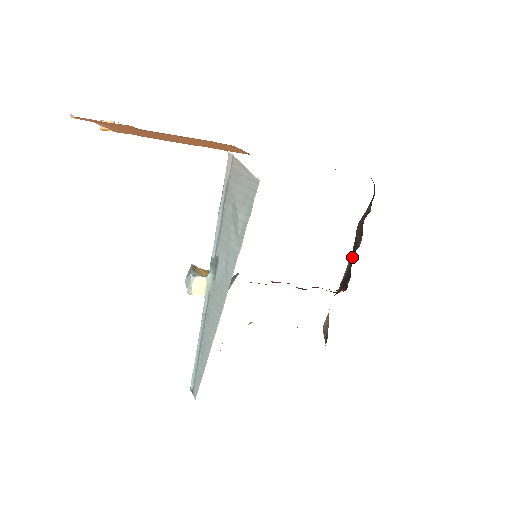
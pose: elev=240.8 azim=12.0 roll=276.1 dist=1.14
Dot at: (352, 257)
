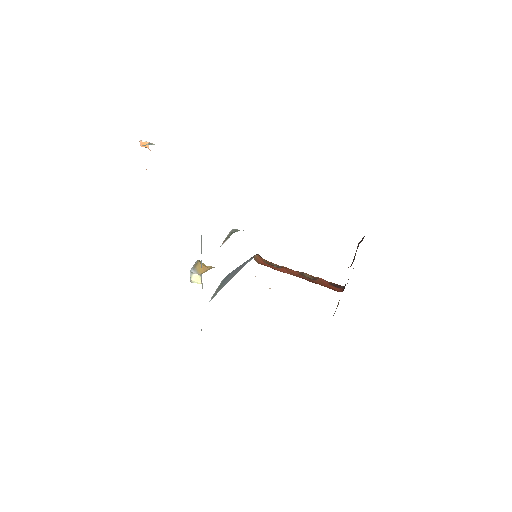
Dot at: occluded
